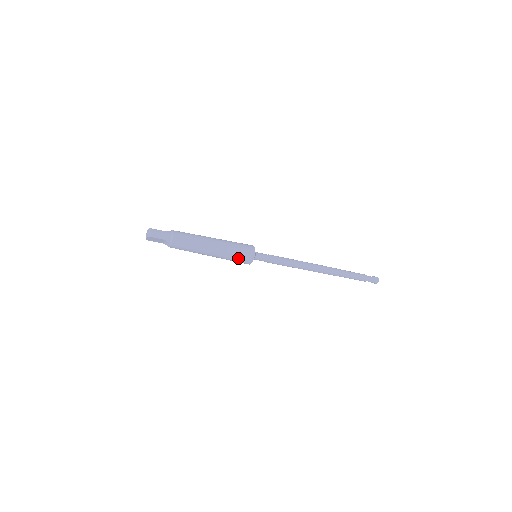
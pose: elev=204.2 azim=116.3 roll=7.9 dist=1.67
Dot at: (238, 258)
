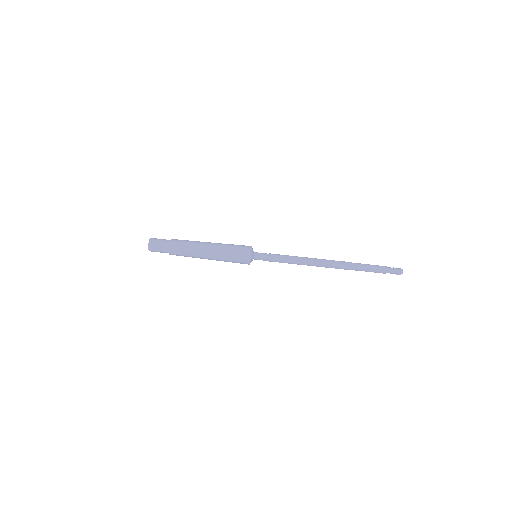
Dot at: (236, 250)
